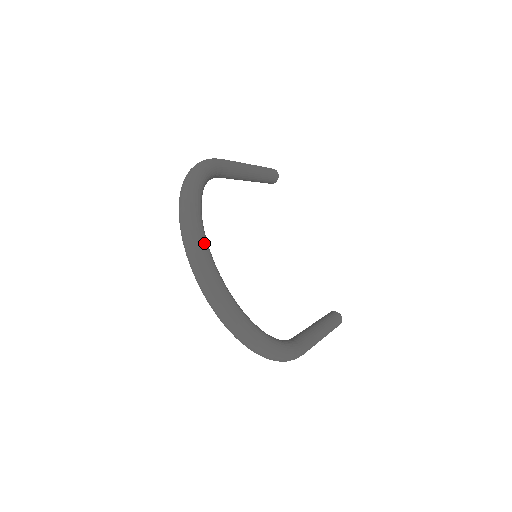
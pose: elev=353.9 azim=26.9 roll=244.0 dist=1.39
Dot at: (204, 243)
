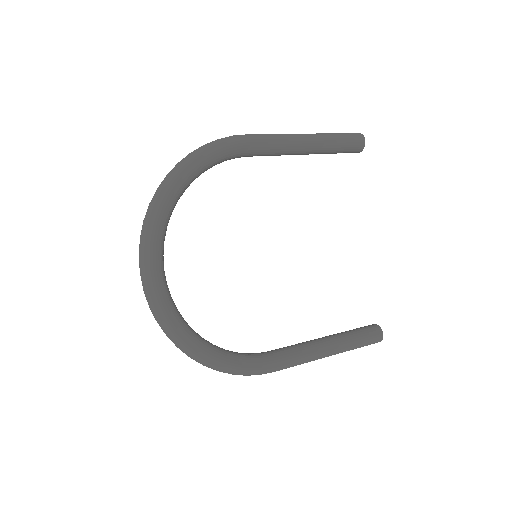
Dot at: (152, 250)
